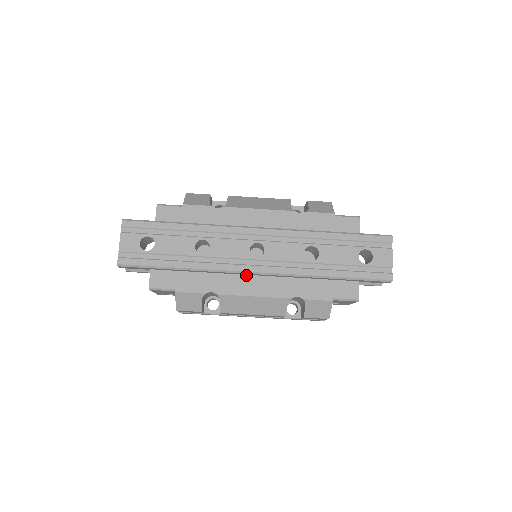
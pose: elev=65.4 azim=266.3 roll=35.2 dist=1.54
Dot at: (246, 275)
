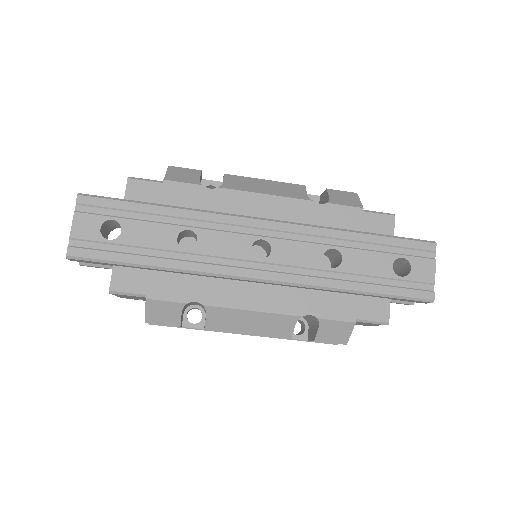
Dot at: (244, 281)
